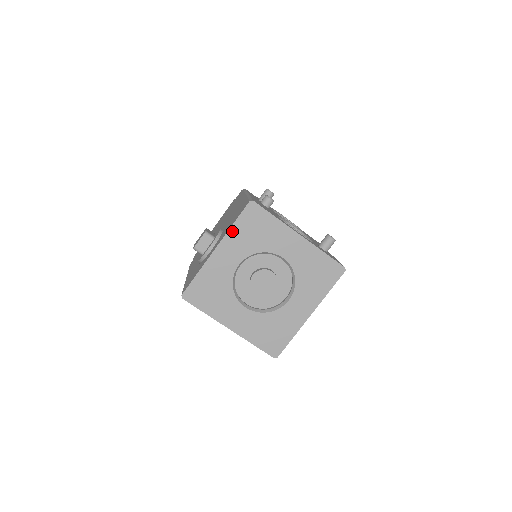
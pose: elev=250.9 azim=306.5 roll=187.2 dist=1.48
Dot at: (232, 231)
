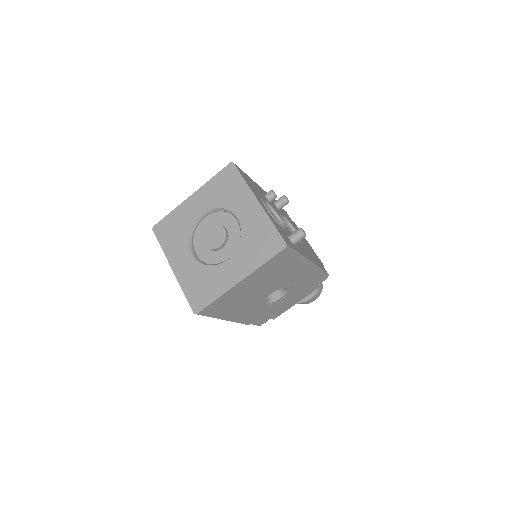
Dot at: (209, 184)
